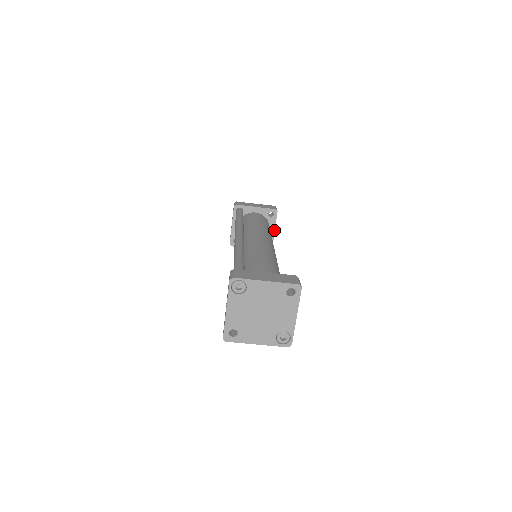
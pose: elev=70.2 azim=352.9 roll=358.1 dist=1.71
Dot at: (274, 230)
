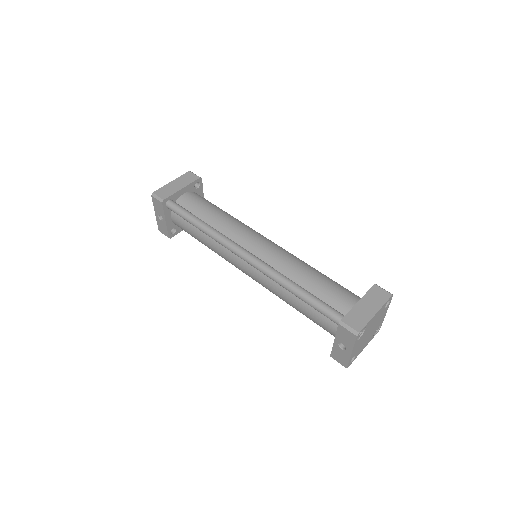
Dot at: (203, 197)
